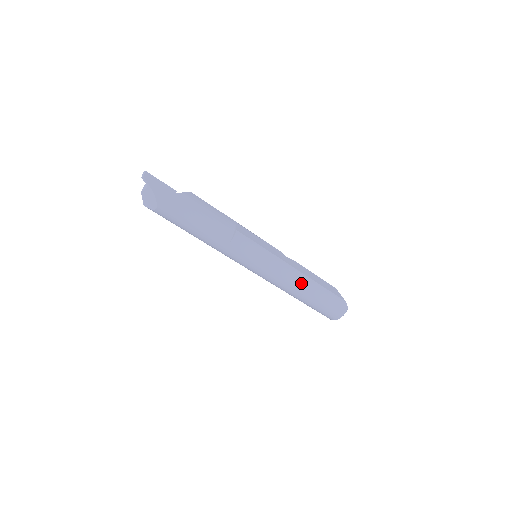
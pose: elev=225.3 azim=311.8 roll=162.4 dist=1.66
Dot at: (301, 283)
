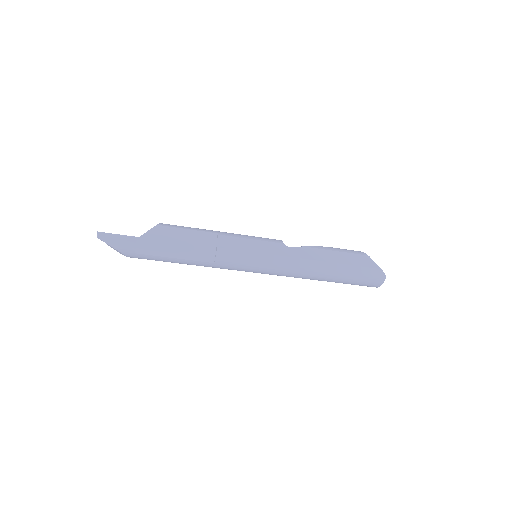
Dot at: (314, 271)
